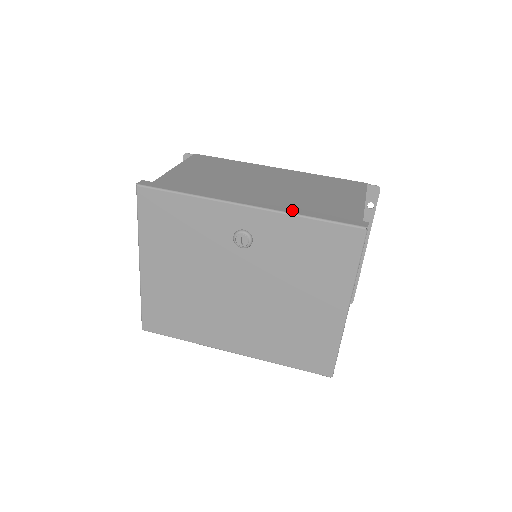
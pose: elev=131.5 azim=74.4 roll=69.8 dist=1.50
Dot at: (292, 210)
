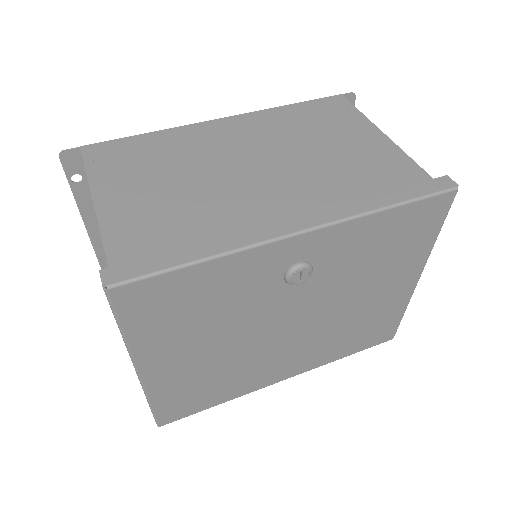
Dot at: (359, 206)
